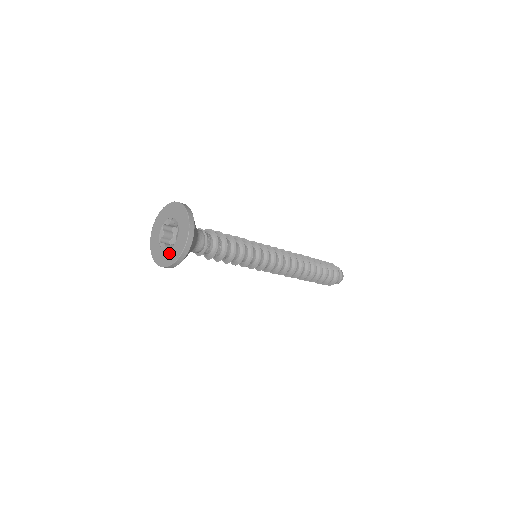
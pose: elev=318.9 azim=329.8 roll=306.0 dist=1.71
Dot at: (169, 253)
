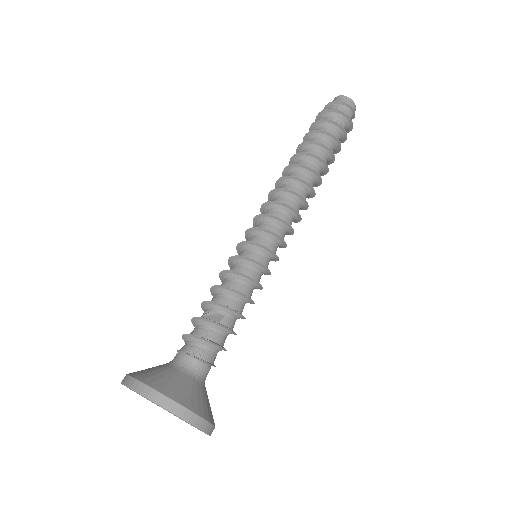
Dot at: occluded
